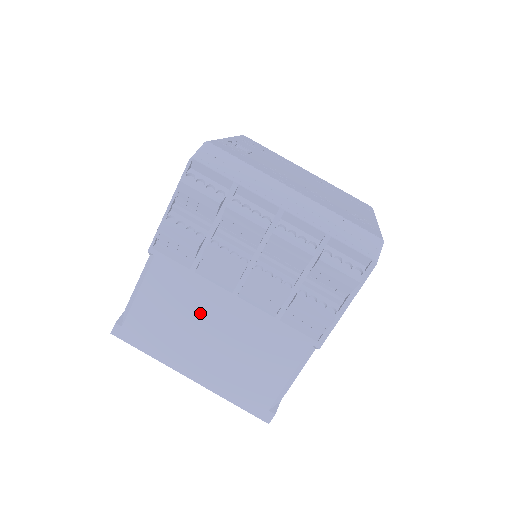
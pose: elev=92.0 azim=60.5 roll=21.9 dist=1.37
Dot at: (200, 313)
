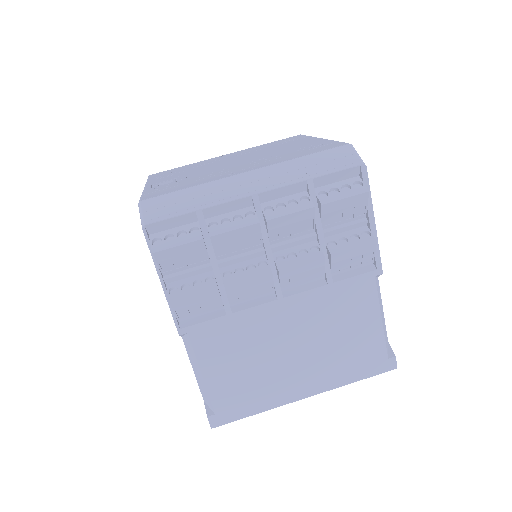
Dot at: (267, 340)
